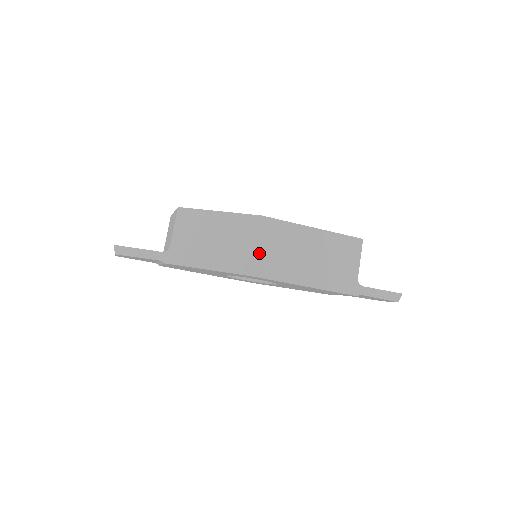
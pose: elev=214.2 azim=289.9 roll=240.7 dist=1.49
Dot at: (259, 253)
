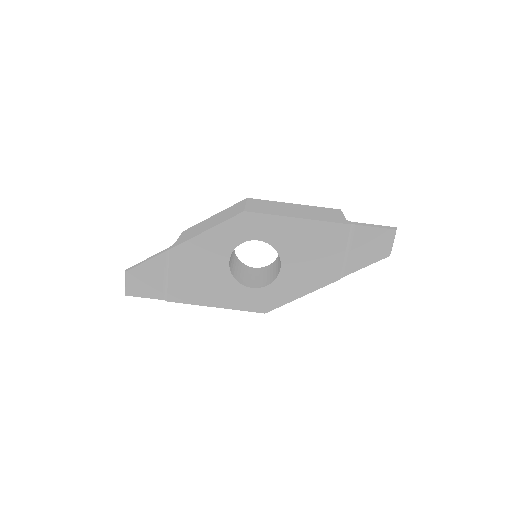
Dot at: (249, 206)
